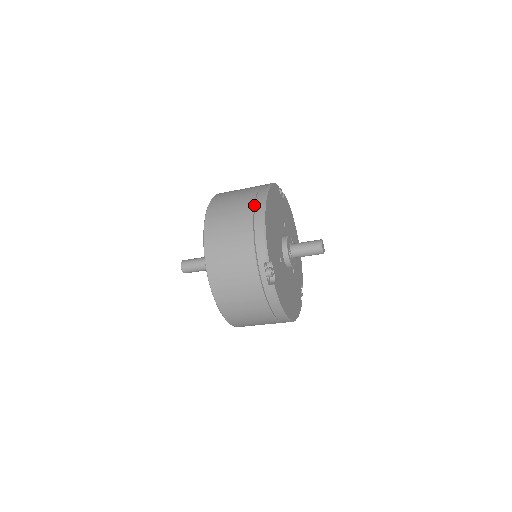
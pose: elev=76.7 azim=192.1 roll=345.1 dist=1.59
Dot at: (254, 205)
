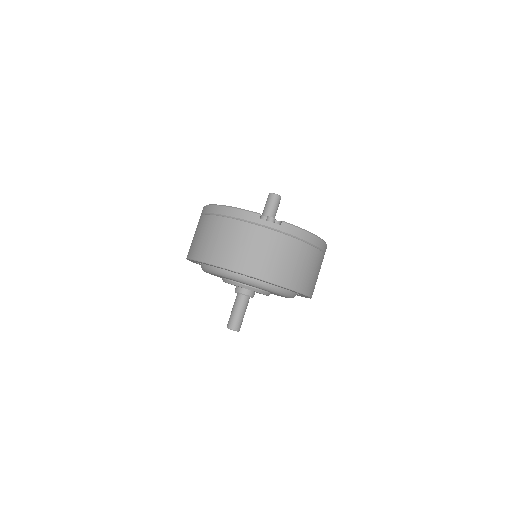
Dot at: (211, 215)
